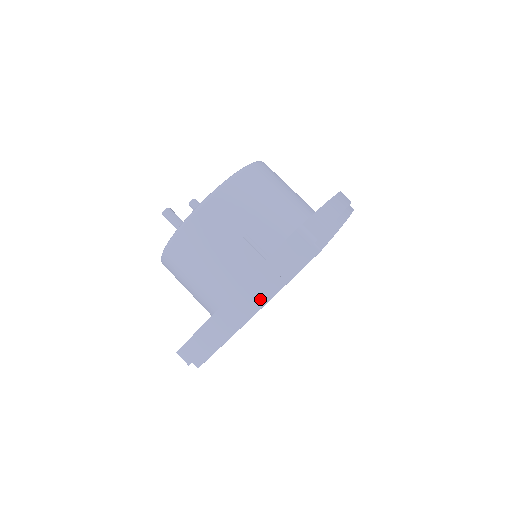
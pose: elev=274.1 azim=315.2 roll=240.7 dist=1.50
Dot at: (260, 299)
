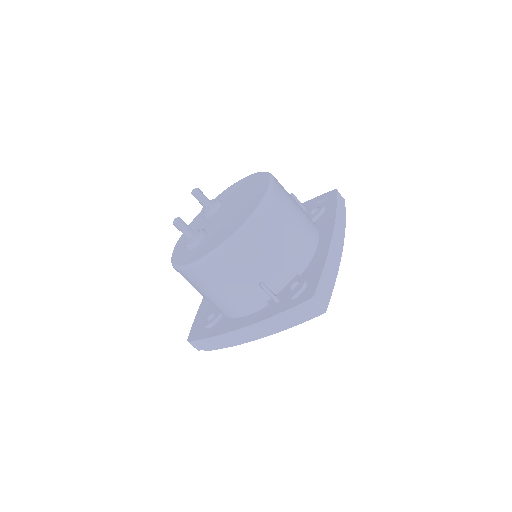
Dot at: occluded
